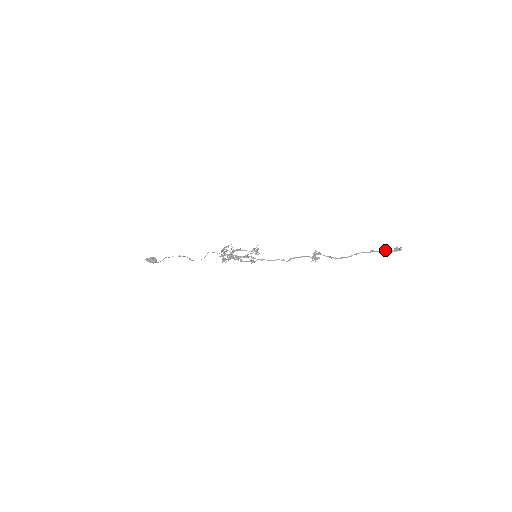
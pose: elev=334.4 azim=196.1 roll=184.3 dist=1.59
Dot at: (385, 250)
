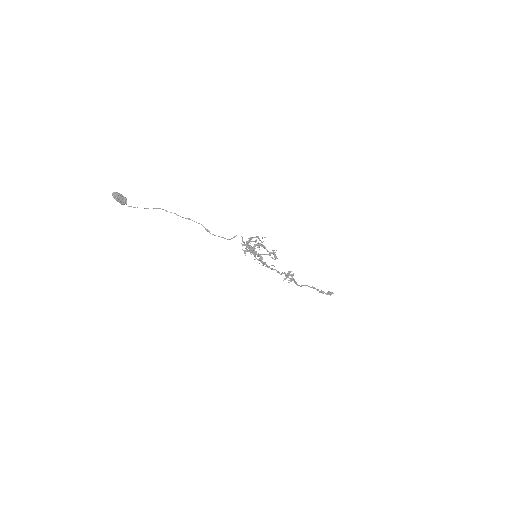
Dot at: (321, 290)
